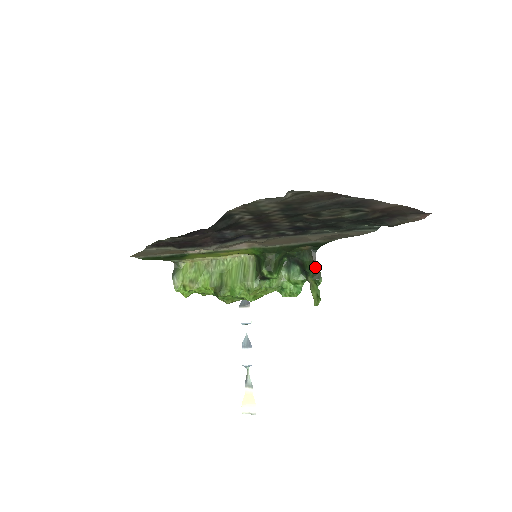
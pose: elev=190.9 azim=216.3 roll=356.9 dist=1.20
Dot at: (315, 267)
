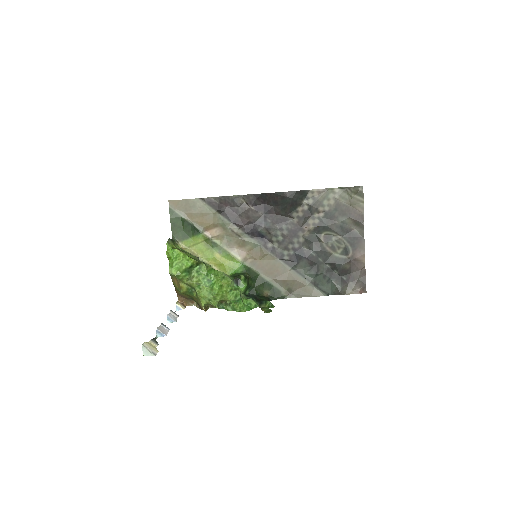
Dot at: occluded
